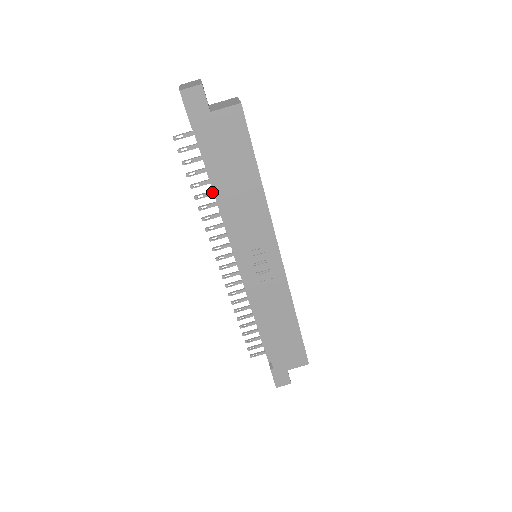
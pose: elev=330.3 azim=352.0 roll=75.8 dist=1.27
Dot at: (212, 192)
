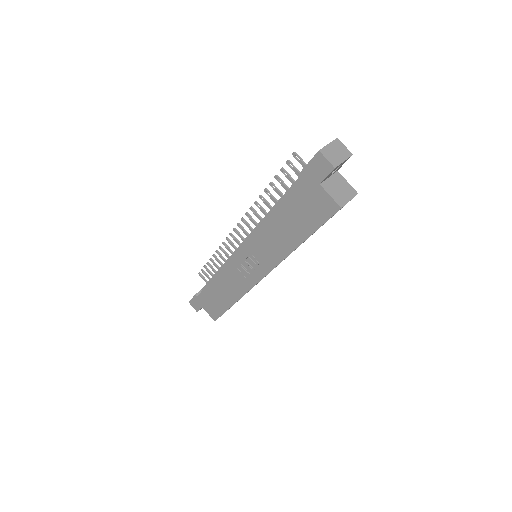
Dot at: occluded
